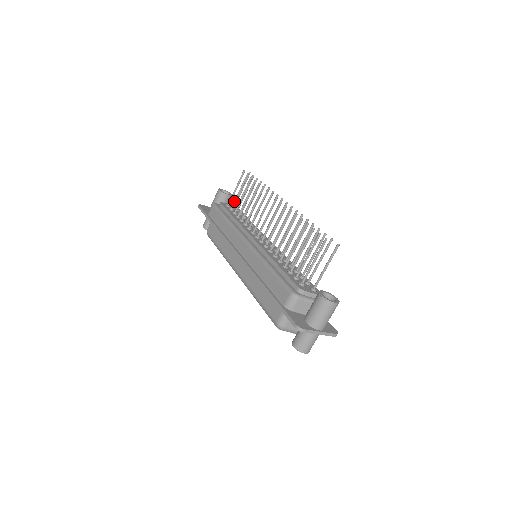
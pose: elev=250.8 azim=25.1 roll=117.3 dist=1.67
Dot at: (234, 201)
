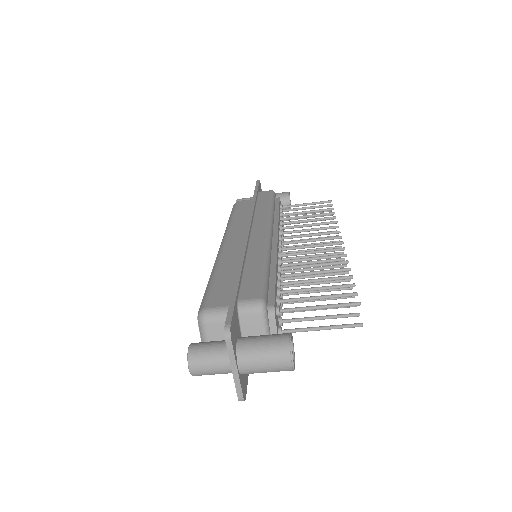
Dot at: (293, 208)
